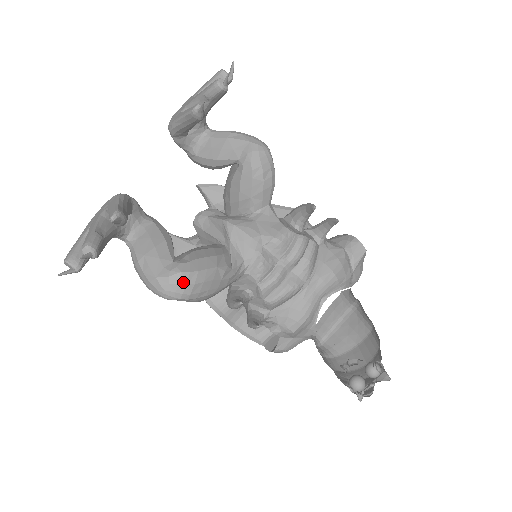
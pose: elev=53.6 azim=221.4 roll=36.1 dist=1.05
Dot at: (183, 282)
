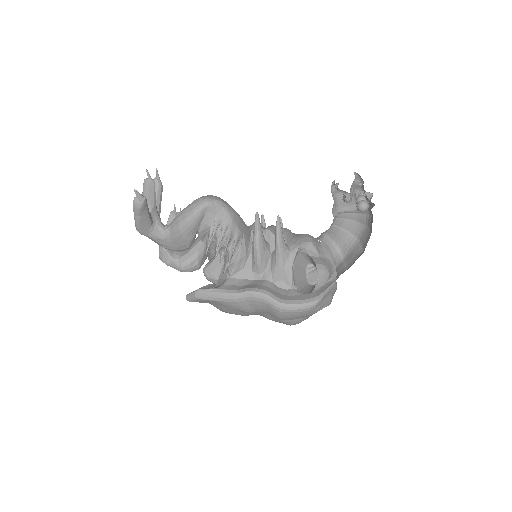
Dot at: (212, 196)
